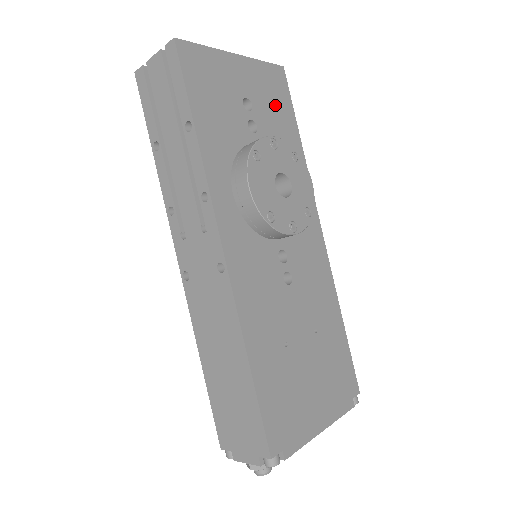
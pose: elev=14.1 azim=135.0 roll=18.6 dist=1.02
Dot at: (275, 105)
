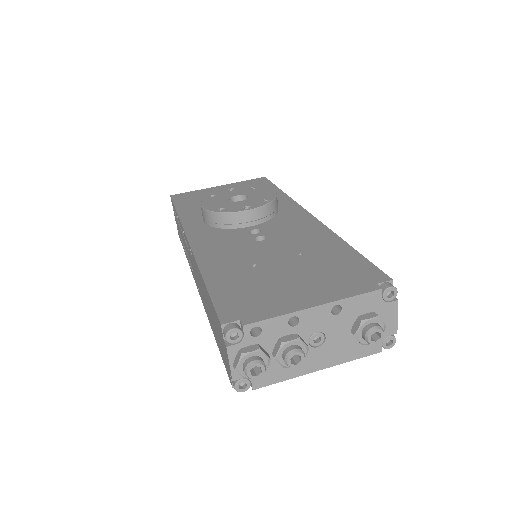
Dot at: occluded
